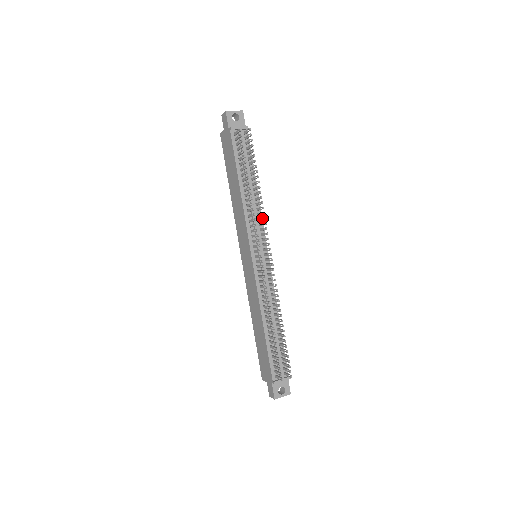
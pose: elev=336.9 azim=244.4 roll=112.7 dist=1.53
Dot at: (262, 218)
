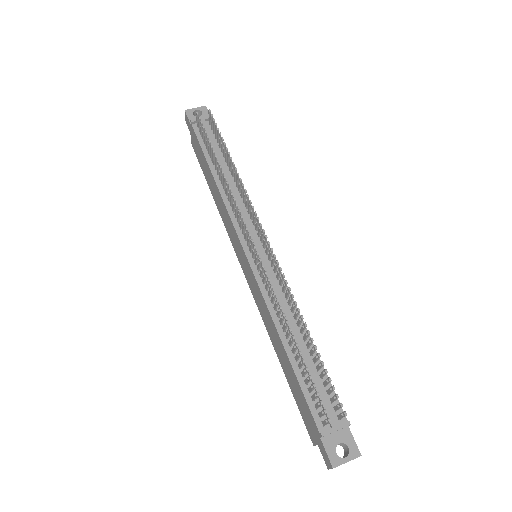
Dot at: (246, 200)
